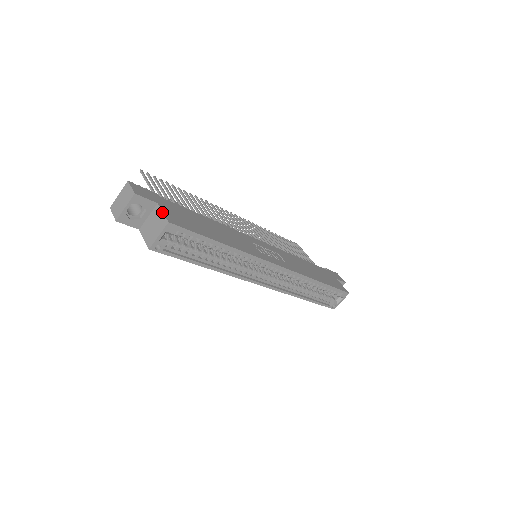
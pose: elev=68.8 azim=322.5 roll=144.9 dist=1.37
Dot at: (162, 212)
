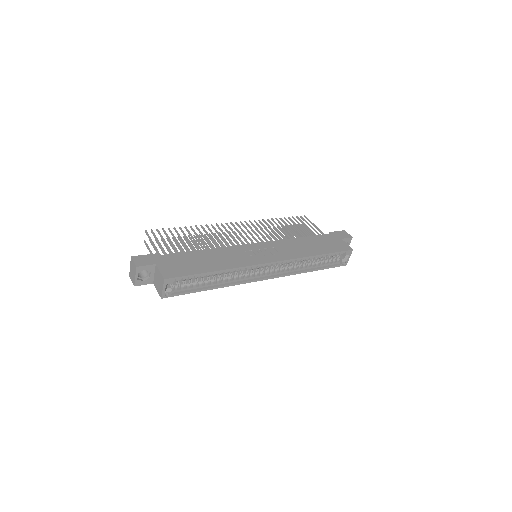
Dot at: (159, 271)
